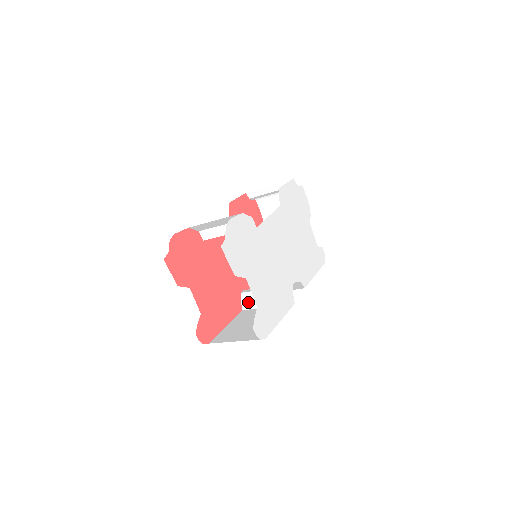
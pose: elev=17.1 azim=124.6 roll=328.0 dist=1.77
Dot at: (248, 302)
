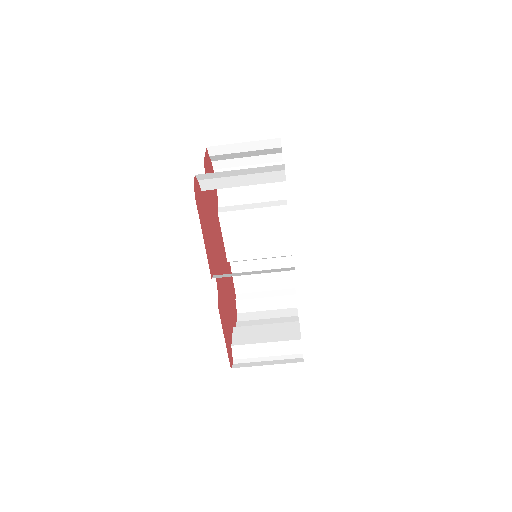
Dot at: (225, 275)
